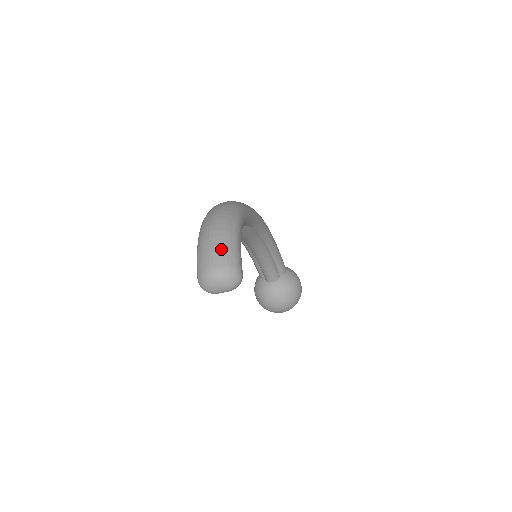
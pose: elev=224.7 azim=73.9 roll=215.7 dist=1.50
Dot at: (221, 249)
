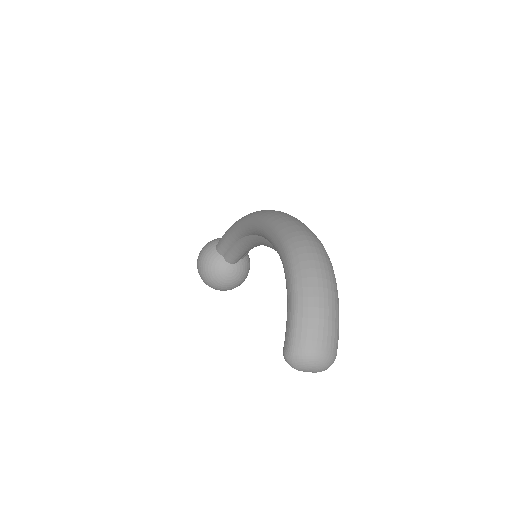
Dot at: (332, 330)
